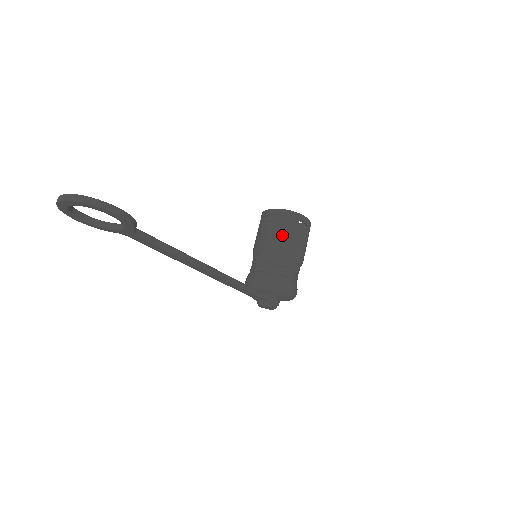
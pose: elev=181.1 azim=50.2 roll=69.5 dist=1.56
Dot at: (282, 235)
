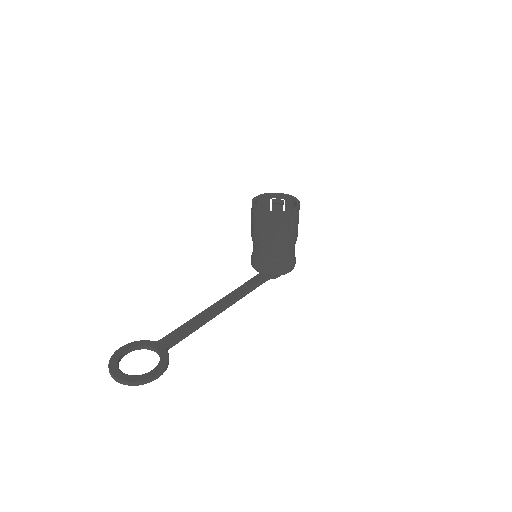
Dot at: (275, 236)
